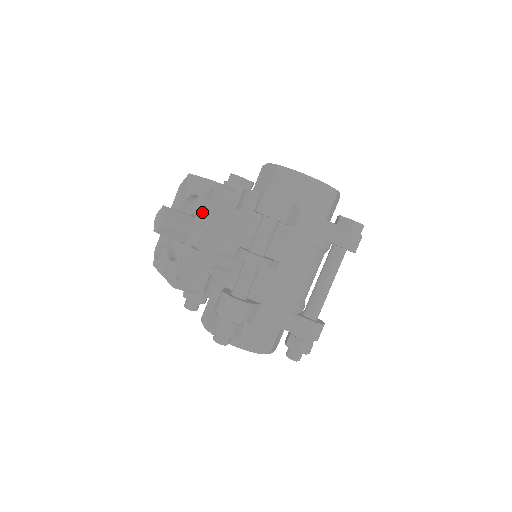
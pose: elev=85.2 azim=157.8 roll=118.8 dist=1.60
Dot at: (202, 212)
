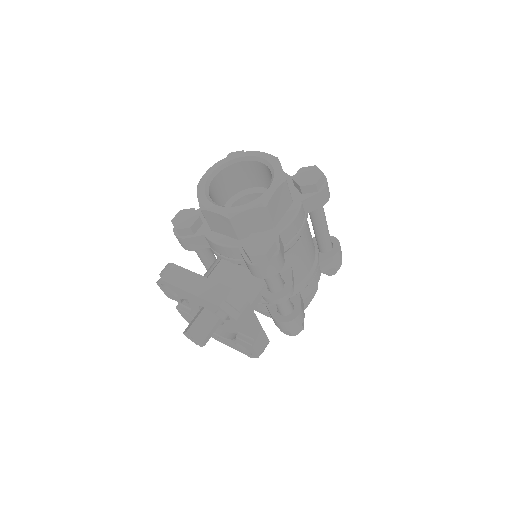
Dot at: (227, 323)
